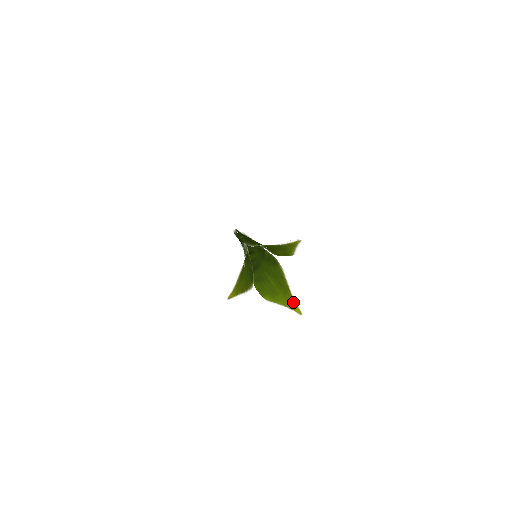
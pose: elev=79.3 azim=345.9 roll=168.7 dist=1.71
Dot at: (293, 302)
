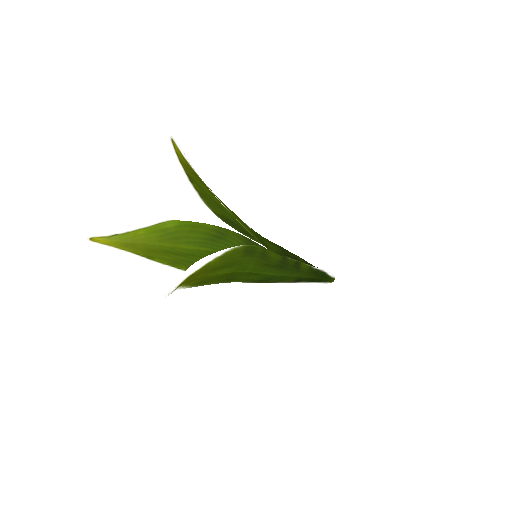
Dot at: (186, 278)
